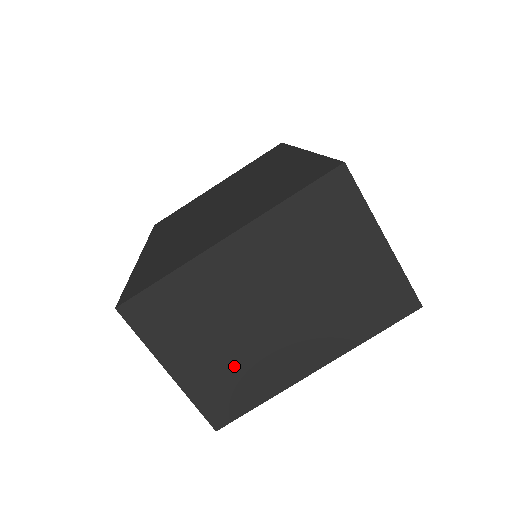
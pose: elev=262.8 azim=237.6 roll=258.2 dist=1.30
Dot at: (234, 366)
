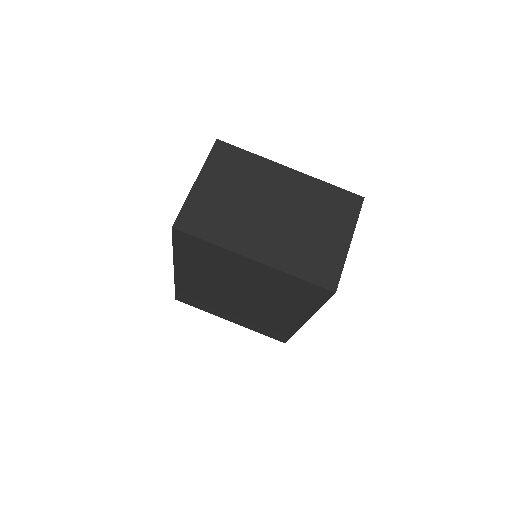
Dot at: (224, 212)
